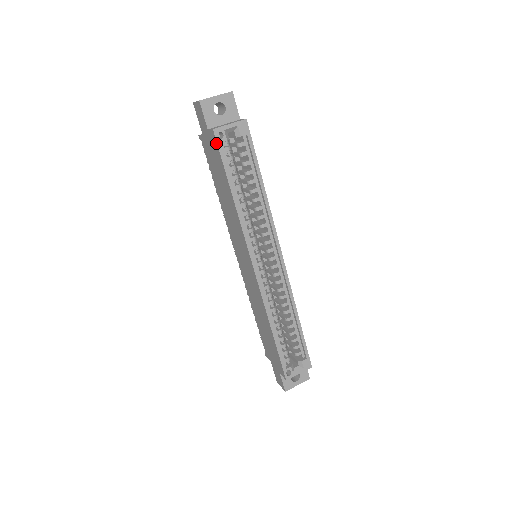
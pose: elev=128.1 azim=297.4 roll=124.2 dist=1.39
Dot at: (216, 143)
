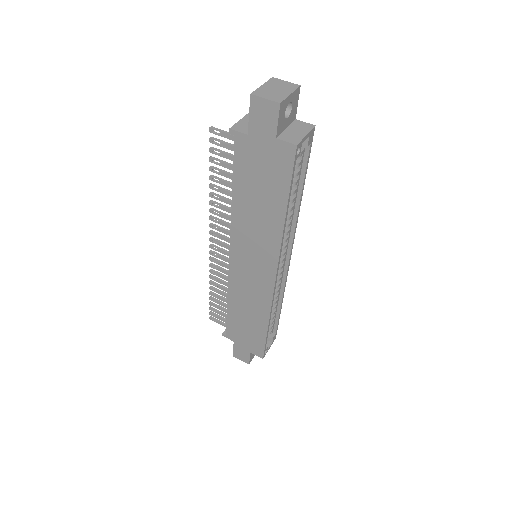
Dot at: (292, 160)
